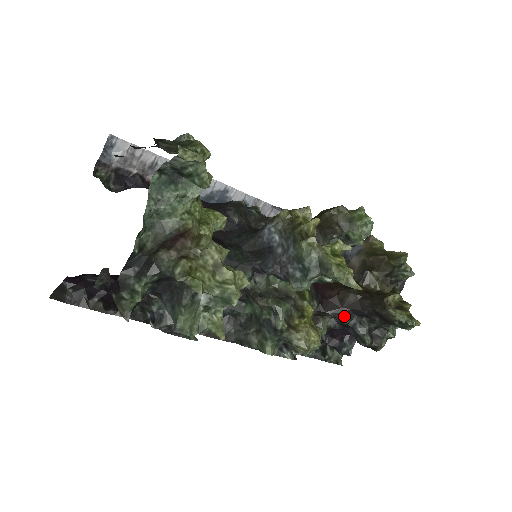
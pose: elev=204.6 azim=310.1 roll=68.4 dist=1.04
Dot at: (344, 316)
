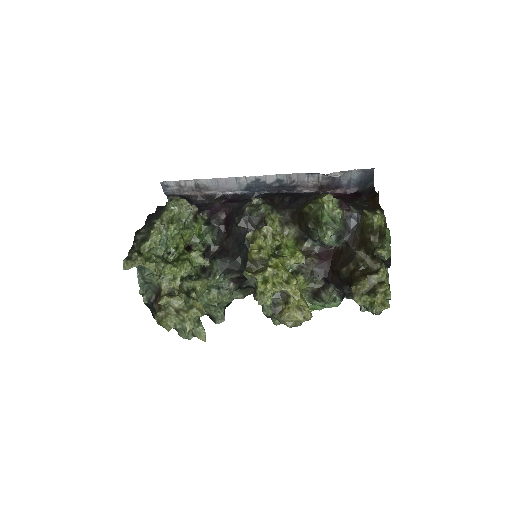
Dot at: (342, 289)
